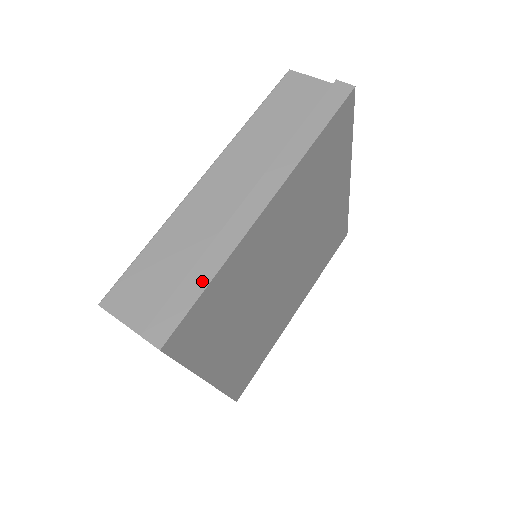
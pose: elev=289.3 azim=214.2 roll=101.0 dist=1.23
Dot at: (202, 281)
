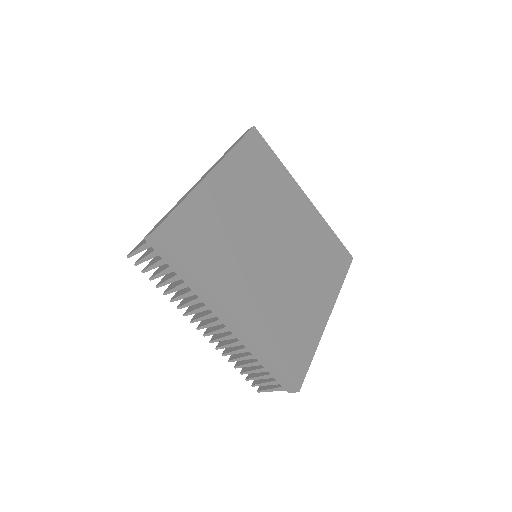
Dot at: (177, 206)
